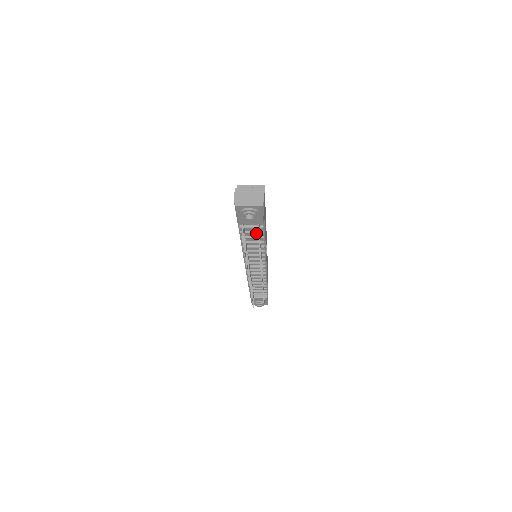
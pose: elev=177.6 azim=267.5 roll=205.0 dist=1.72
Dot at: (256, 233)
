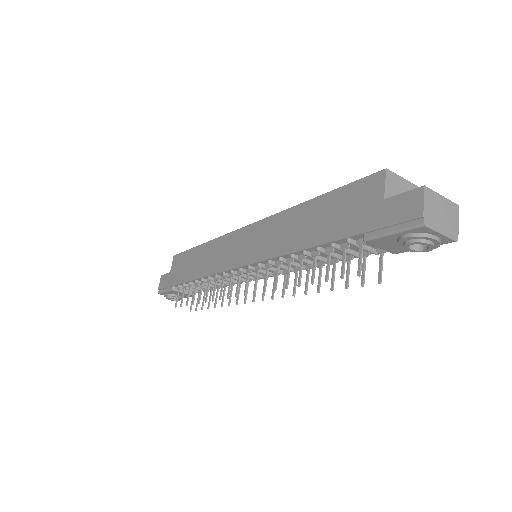
Dot at: (353, 255)
